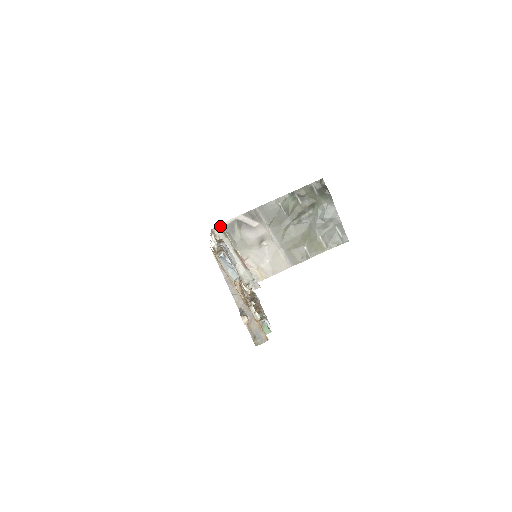
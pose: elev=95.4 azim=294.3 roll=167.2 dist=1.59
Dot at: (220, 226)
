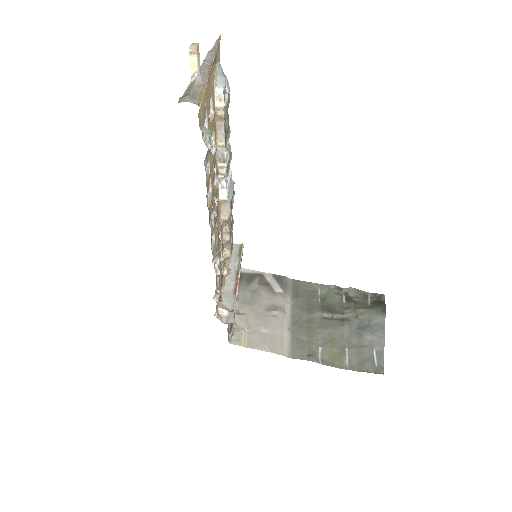
Dot at: (241, 244)
